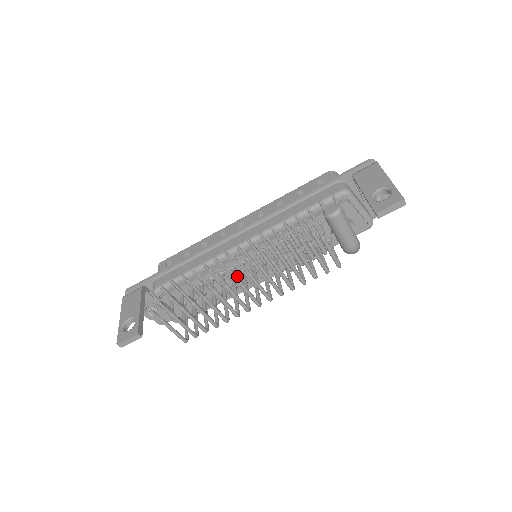
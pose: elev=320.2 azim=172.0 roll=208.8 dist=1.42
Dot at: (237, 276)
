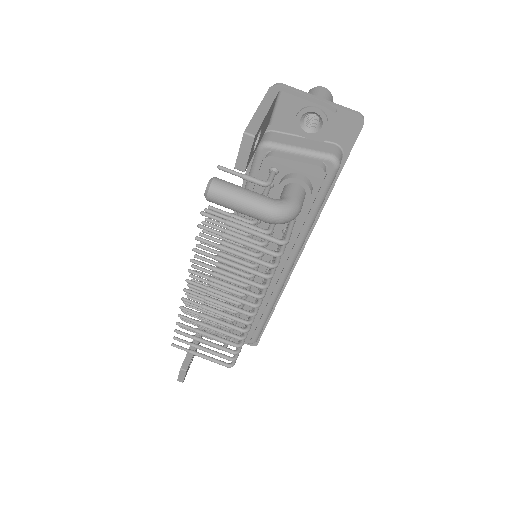
Dot at: occluded
